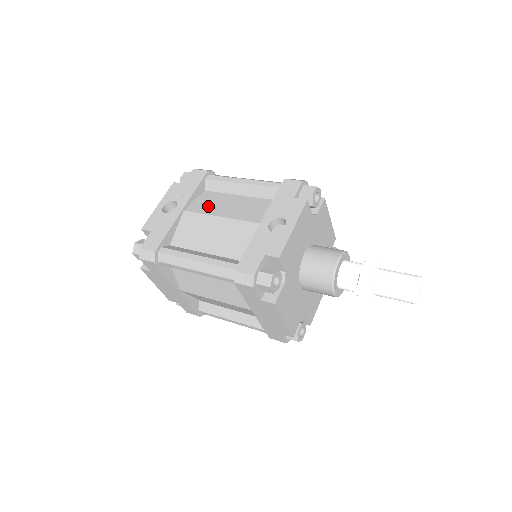
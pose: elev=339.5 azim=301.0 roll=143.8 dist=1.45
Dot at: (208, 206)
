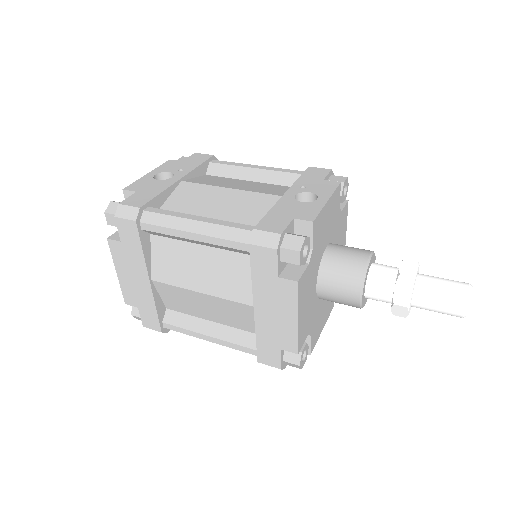
Dot at: (212, 181)
